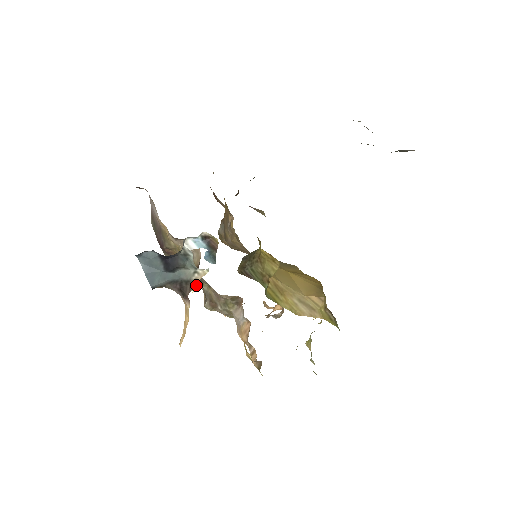
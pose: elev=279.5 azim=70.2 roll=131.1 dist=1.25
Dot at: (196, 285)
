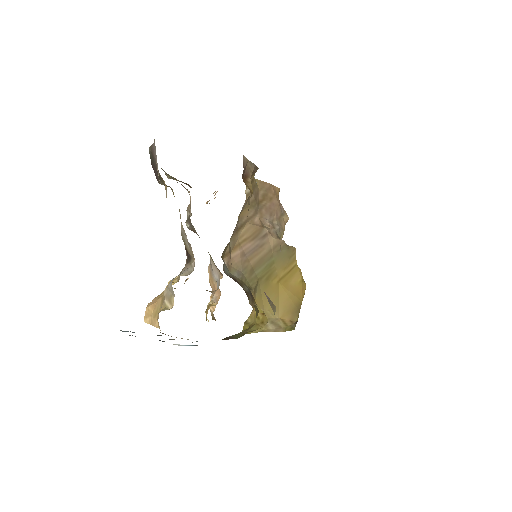
Dot at: (185, 183)
